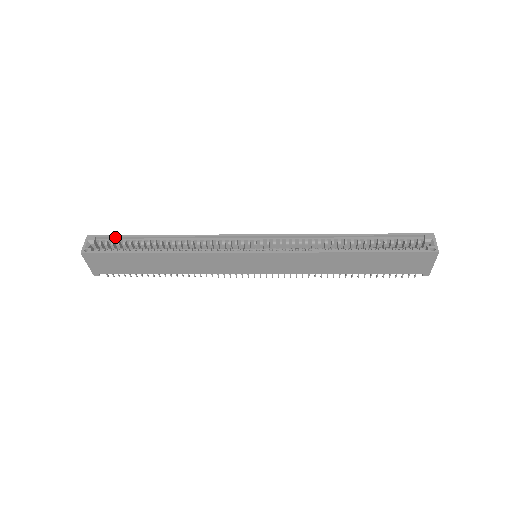
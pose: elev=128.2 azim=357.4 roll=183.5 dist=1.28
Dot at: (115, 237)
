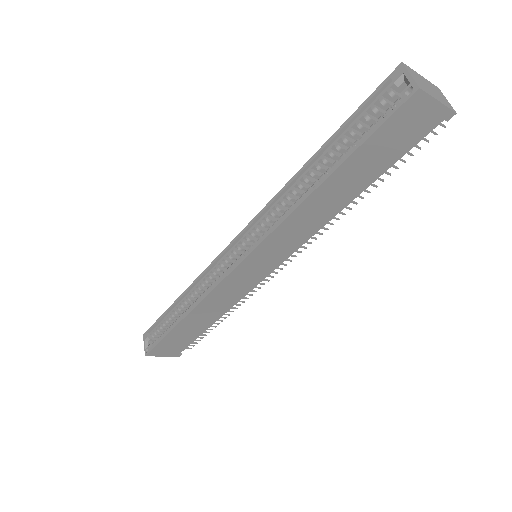
Dot at: (156, 324)
